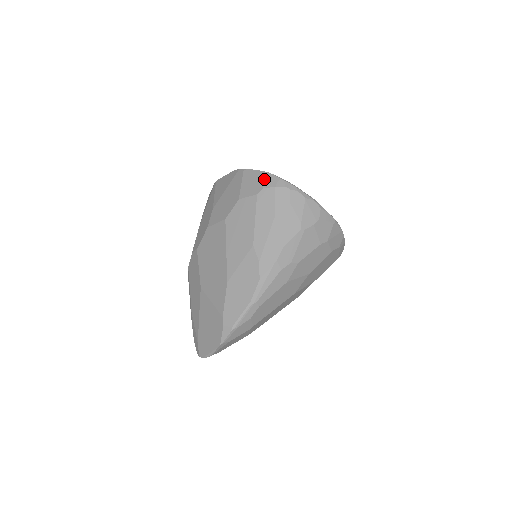
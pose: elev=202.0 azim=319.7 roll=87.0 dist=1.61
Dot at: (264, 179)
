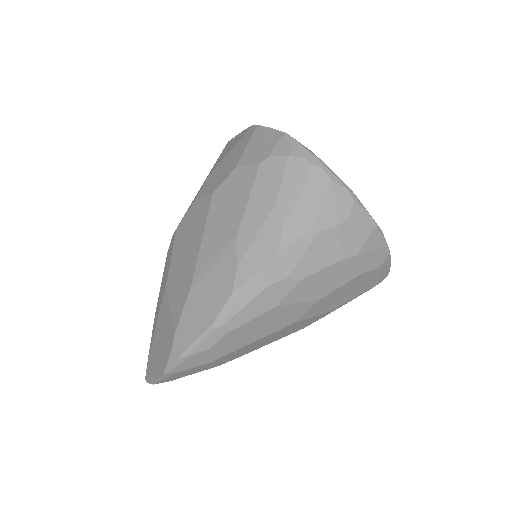
Dot at: (277, 142)
